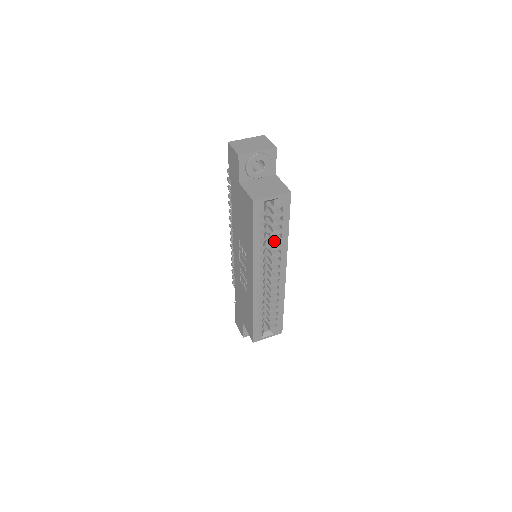
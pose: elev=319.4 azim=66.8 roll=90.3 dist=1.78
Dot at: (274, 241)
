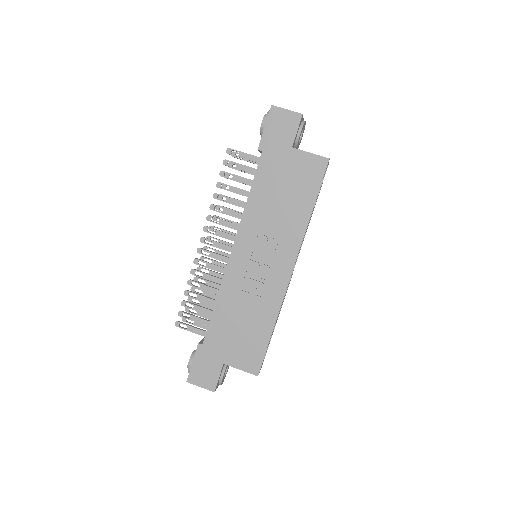
Dot at: occluded
